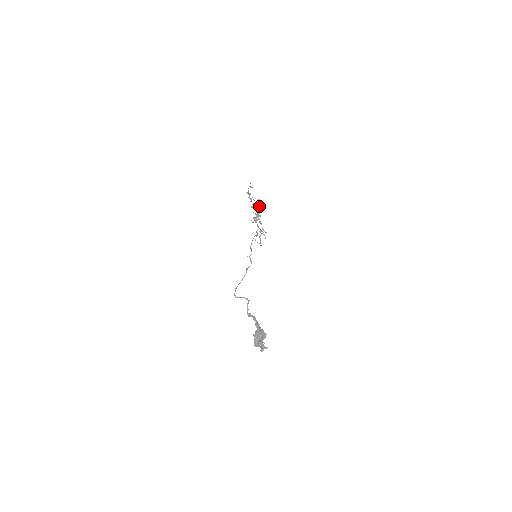
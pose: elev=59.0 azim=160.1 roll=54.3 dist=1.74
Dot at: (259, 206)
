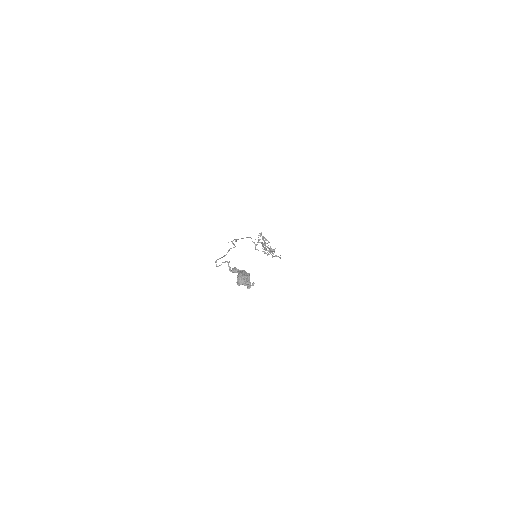
Dot at: (266, 240)
